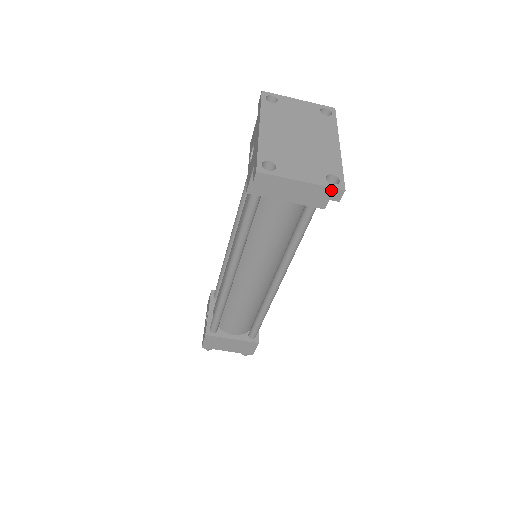
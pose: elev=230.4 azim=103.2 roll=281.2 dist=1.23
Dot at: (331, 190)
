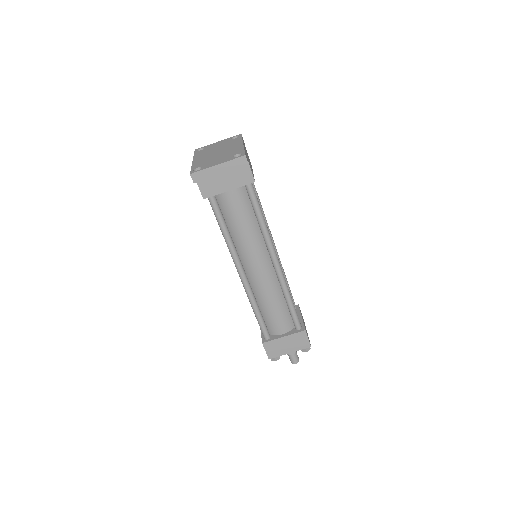
Dot at: (238, 160)
